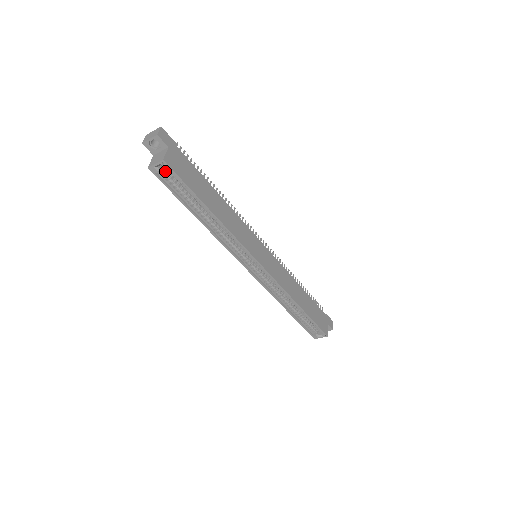
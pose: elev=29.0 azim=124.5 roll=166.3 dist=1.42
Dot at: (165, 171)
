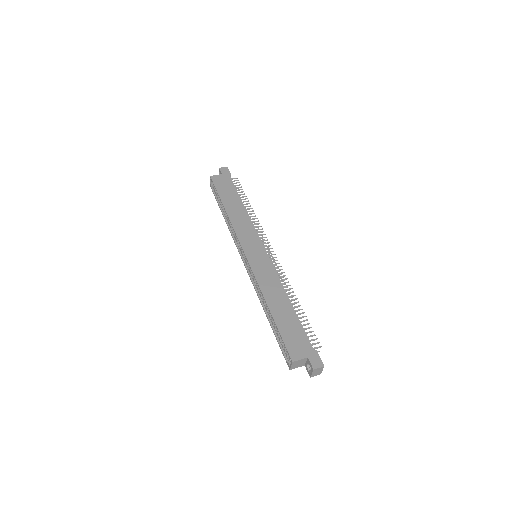
Dot at: occluded
